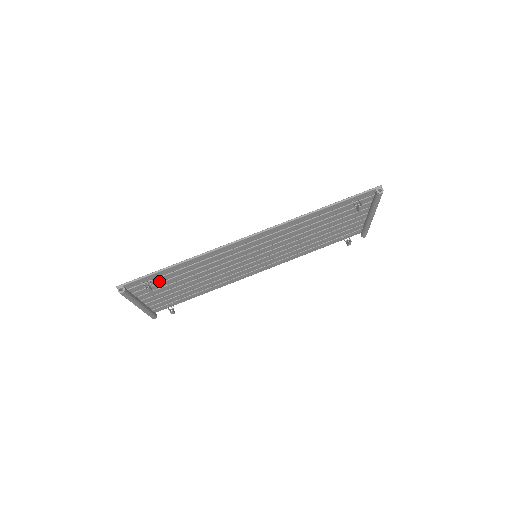
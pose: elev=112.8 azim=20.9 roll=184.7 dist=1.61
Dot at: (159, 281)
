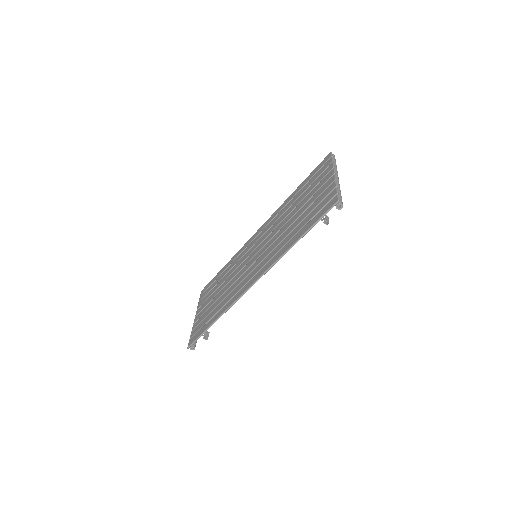
Dot at: (206, 320)
